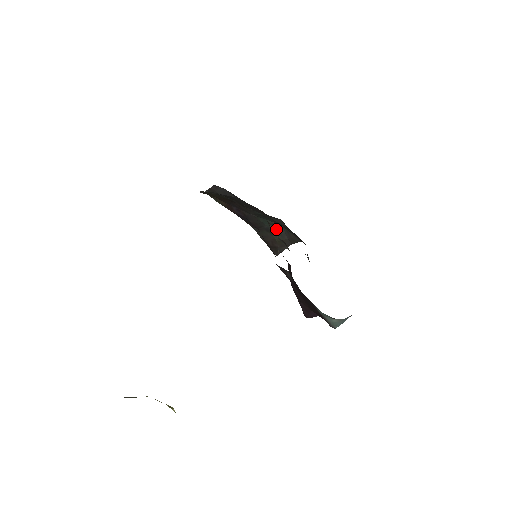
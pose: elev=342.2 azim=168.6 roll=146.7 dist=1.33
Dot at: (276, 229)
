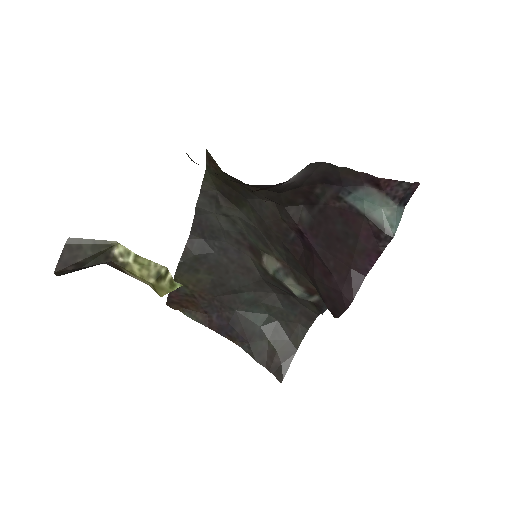
Dot at: (271, 330)
